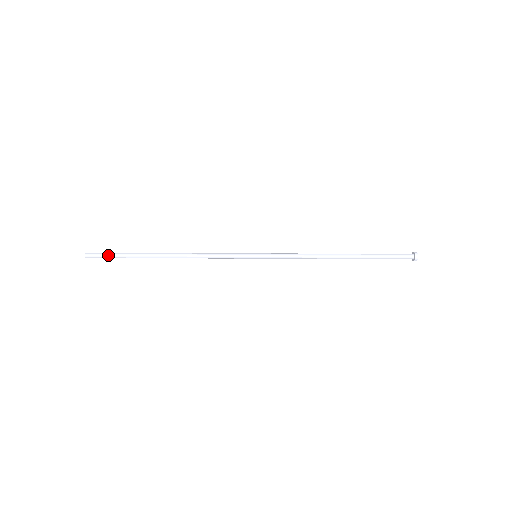
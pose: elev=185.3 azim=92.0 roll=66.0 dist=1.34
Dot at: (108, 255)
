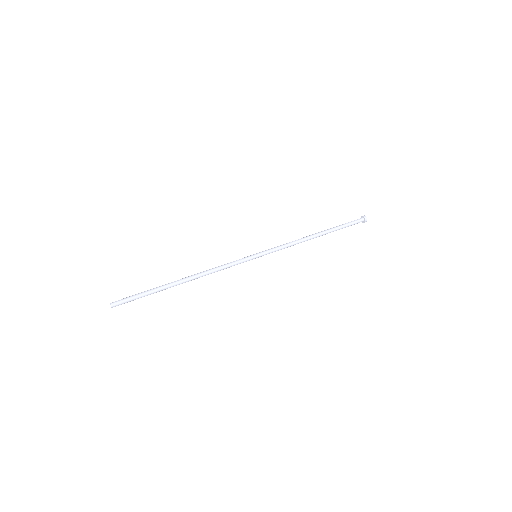
Dot at: (133, 298)
